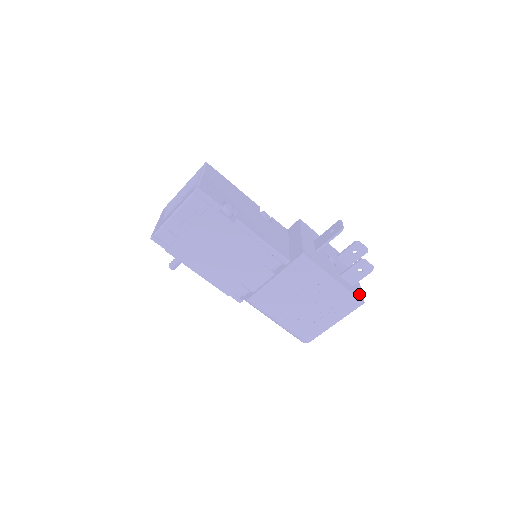
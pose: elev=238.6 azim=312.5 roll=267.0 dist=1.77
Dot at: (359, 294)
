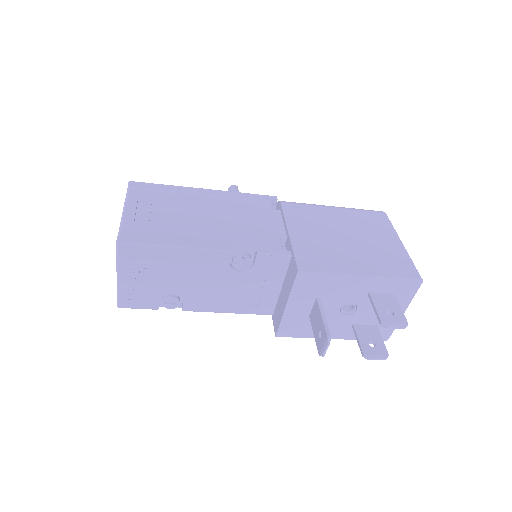
Dot at: (384, 332)
